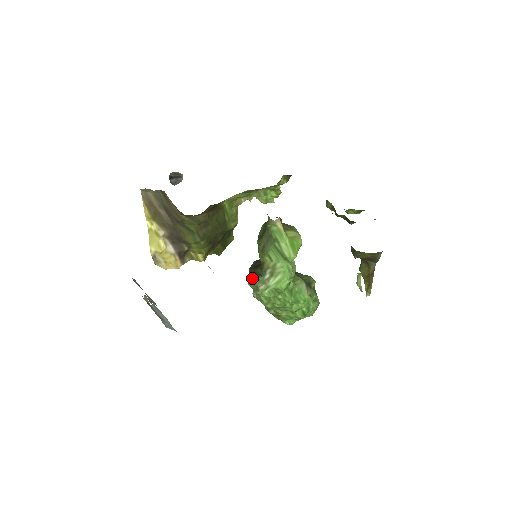
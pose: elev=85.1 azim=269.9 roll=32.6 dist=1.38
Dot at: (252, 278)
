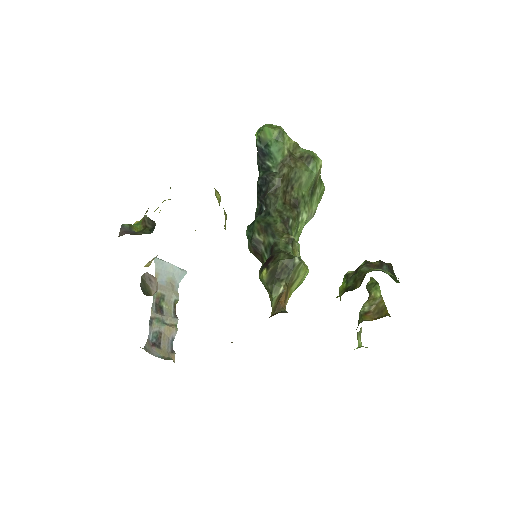
Dot at: occluded
